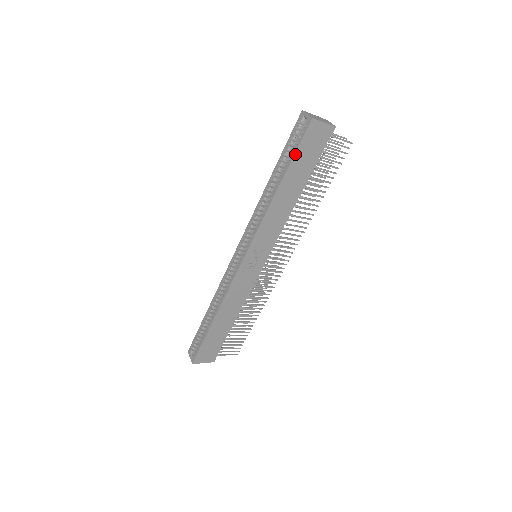
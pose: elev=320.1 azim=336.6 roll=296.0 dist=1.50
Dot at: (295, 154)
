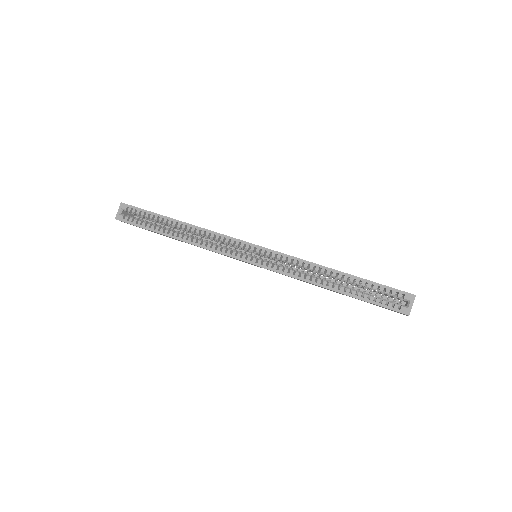
Dot at: occluded
